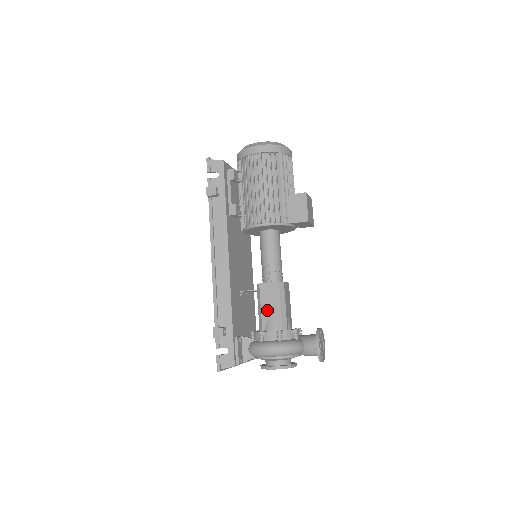
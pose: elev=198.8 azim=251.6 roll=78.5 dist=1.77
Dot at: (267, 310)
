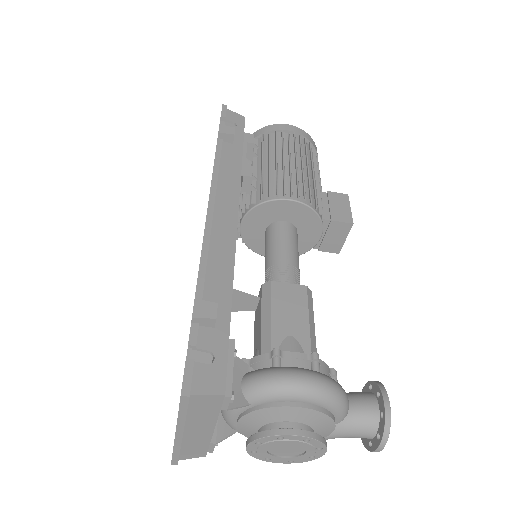
Dot at: (283, 323)
